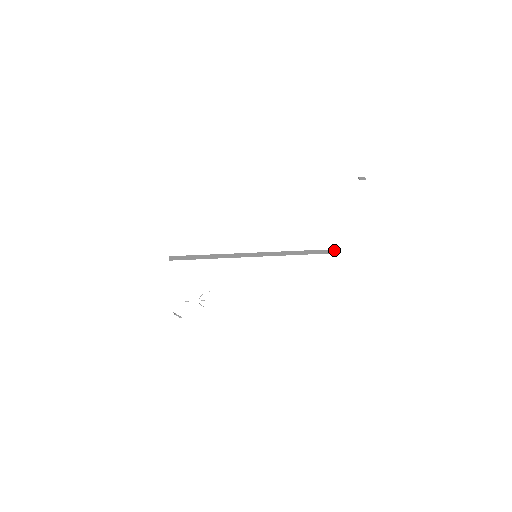
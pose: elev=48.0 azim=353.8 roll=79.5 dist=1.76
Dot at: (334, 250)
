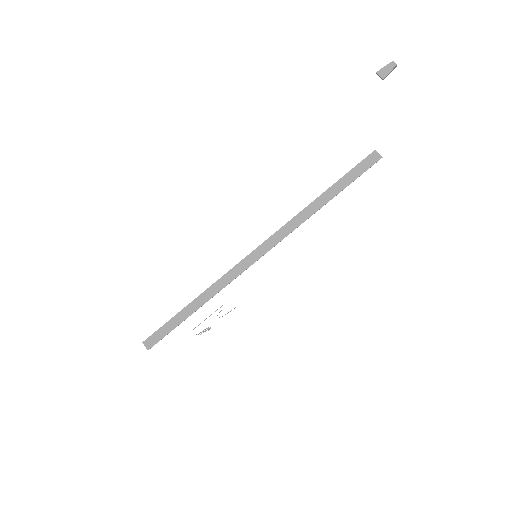
Dot at: (369, 158)
